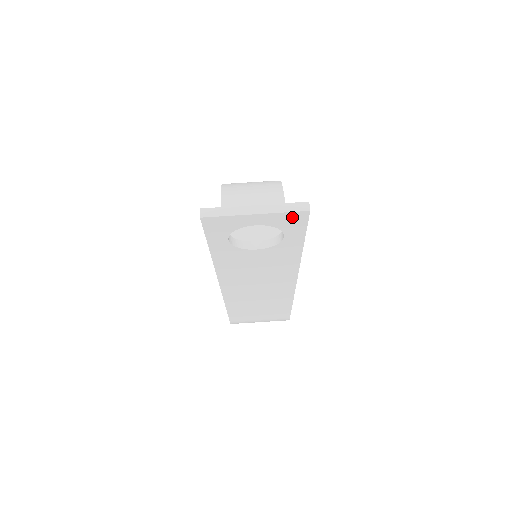
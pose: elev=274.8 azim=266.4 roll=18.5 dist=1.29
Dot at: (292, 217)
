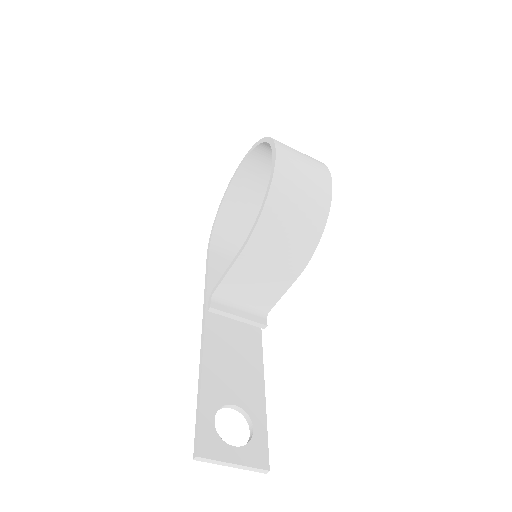
Dot at: (255, 463)
